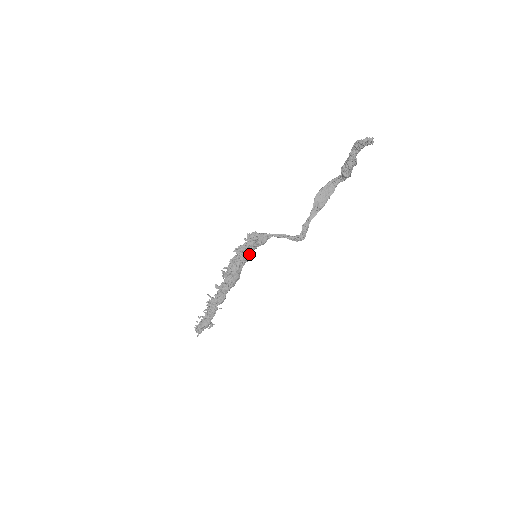
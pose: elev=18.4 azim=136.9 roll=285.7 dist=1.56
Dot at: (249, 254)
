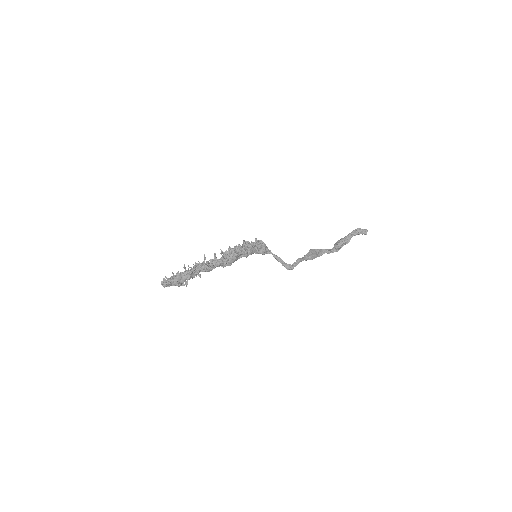
Dot at: (251, 251)
